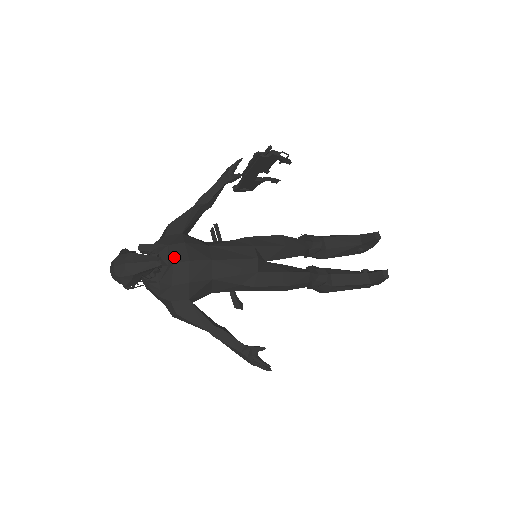
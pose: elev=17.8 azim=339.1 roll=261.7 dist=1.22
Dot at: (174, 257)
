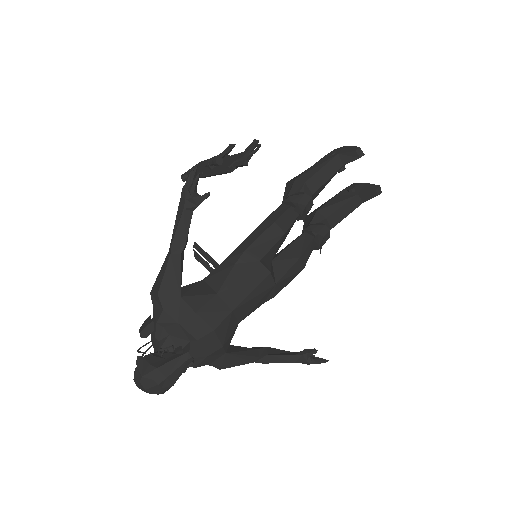
Dot at: (194, 333)
